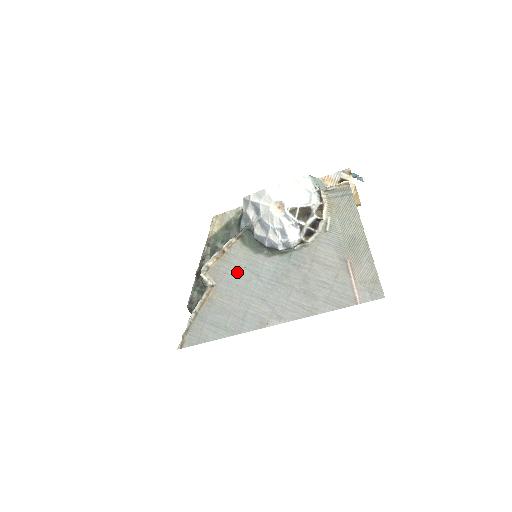
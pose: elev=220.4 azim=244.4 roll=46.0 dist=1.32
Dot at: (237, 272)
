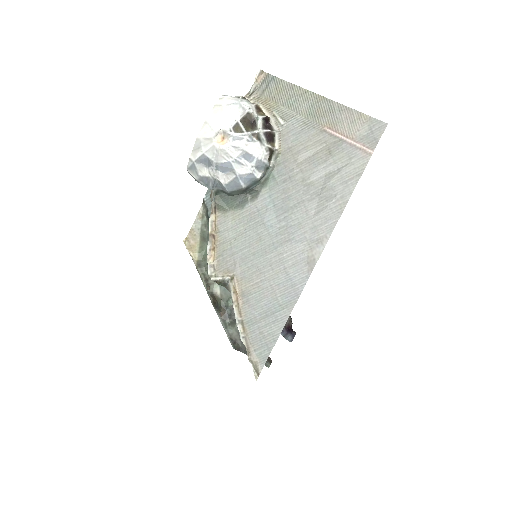
Dot at: (242, 242)
